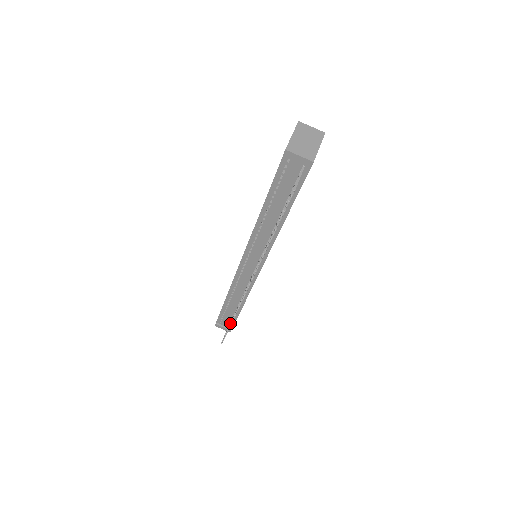
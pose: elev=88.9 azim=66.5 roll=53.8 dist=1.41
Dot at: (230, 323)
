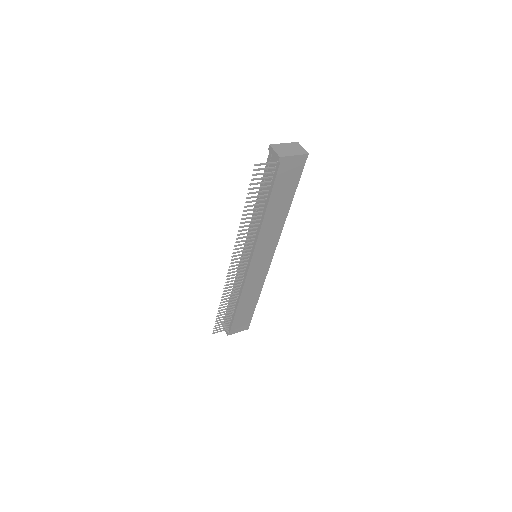
Dot at: (219, 307)
